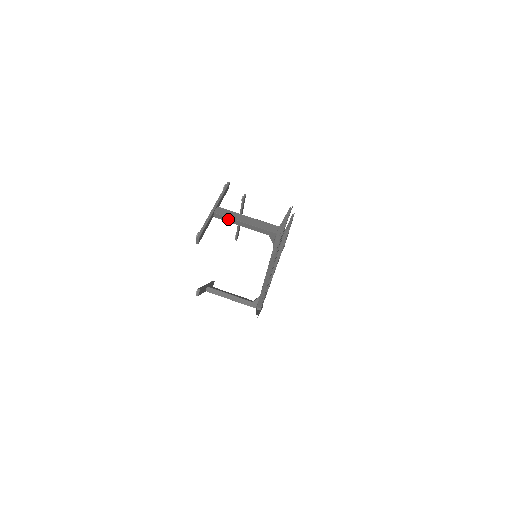
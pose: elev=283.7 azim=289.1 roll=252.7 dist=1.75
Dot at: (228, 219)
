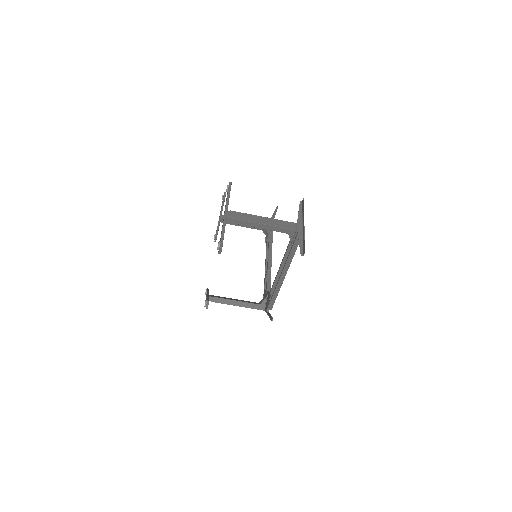
Dot at: (243, 222)
